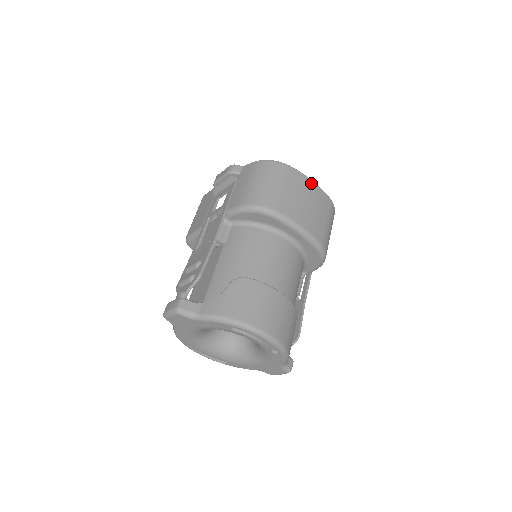
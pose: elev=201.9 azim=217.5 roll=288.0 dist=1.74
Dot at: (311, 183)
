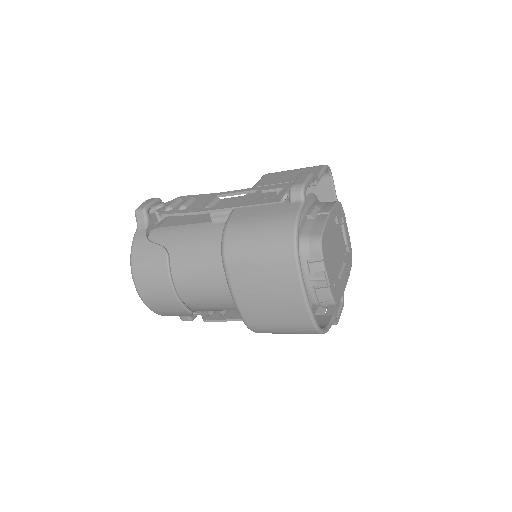
Dot at: (299, 295)
